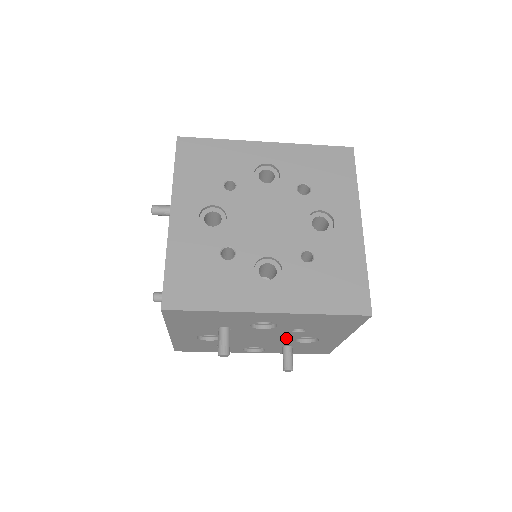
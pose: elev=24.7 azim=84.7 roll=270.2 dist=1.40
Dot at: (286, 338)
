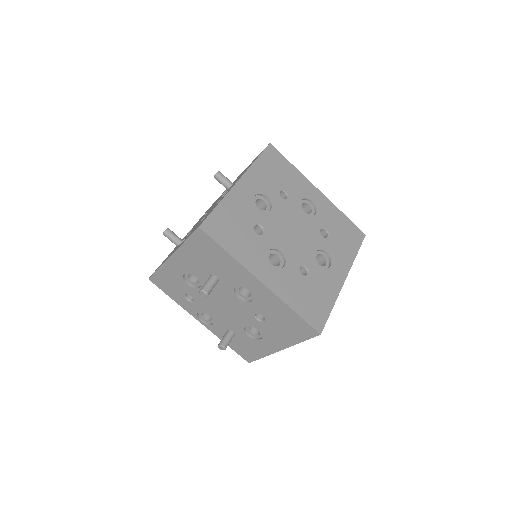
Dot at: (242, 320)
